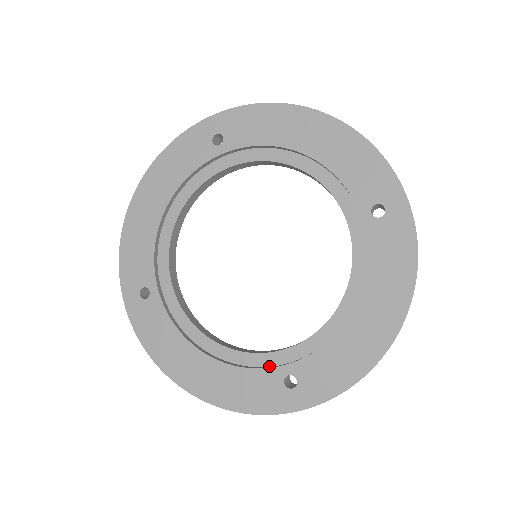
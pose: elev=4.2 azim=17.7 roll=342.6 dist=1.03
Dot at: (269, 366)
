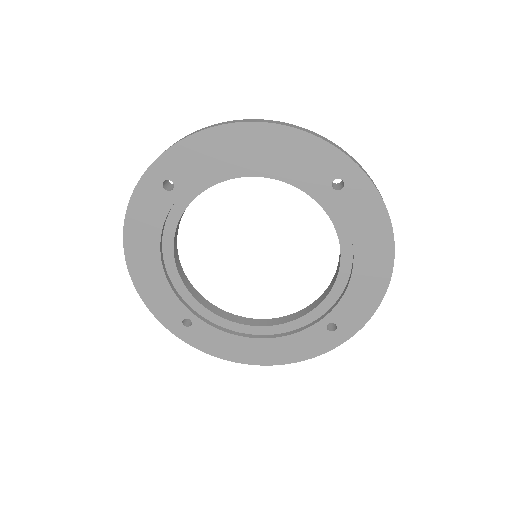
Dot at: (310, 323)
